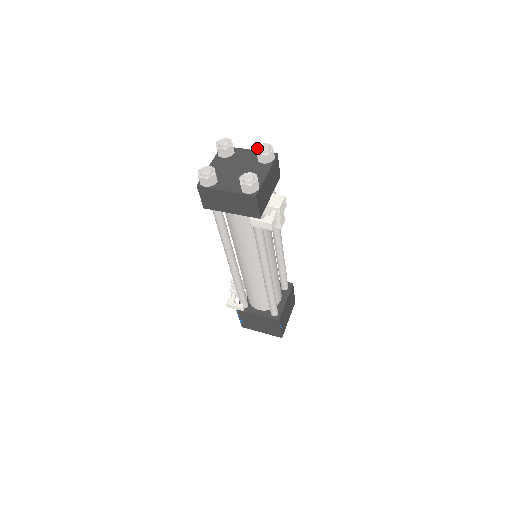
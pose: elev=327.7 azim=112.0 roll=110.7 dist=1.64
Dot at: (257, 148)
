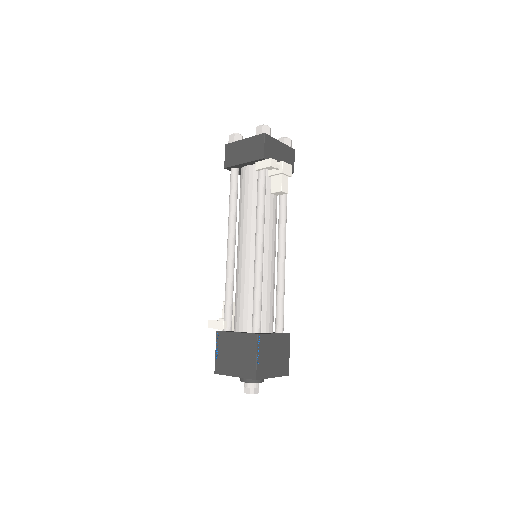
Dot at: occluded
